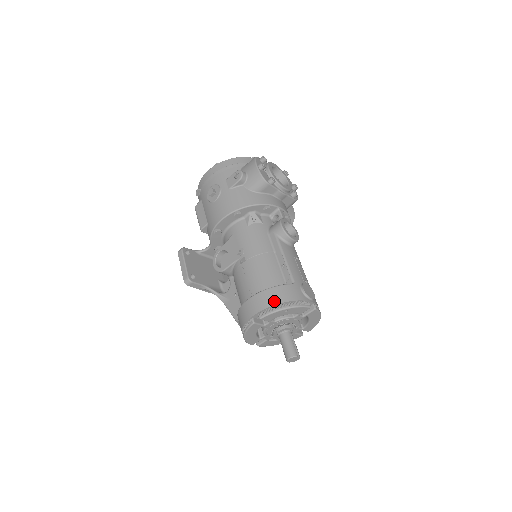
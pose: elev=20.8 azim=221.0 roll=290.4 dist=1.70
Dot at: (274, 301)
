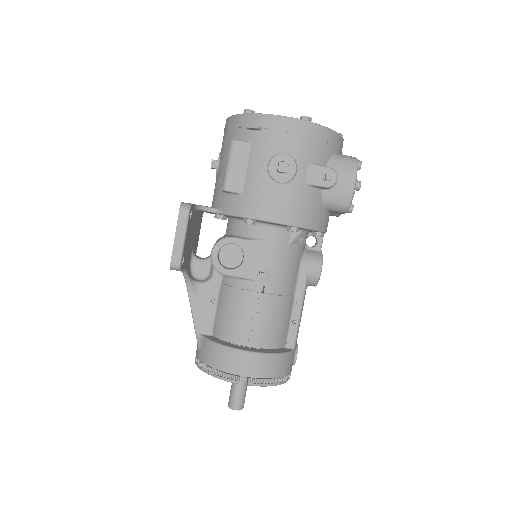
Dot at: (274, 373)
